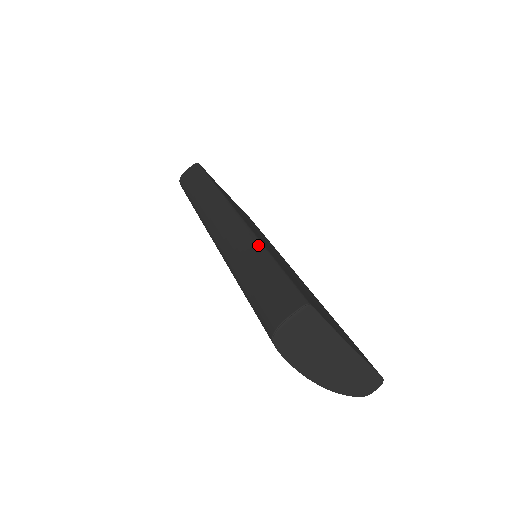
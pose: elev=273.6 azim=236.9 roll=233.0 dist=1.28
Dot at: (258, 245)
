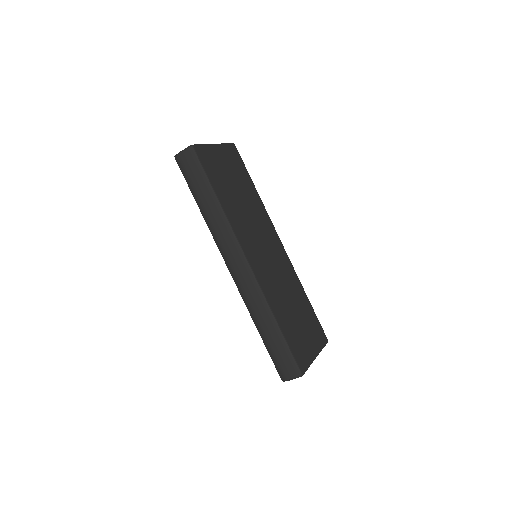
Dot at: (270, 314)
